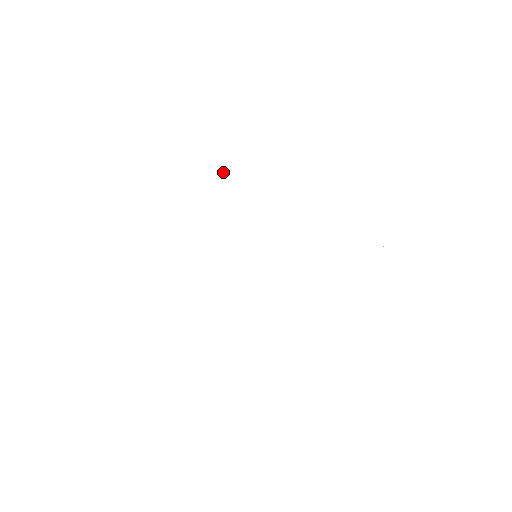
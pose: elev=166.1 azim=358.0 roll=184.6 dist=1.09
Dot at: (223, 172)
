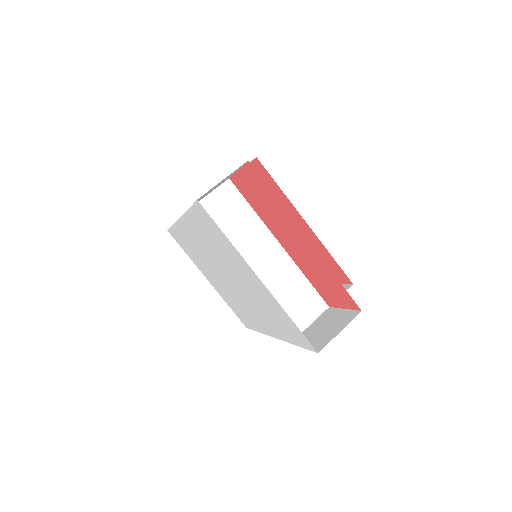
Dot at: (234, 267)
